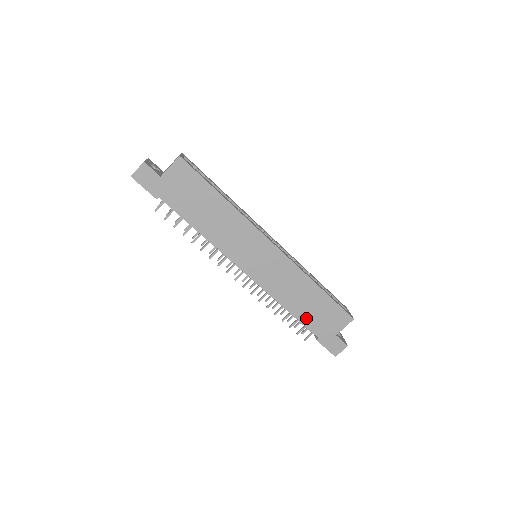
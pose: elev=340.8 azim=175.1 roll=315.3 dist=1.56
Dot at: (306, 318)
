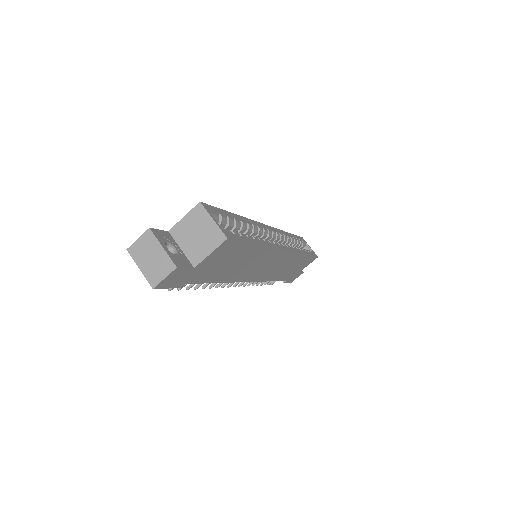
Dot at: (284, 277)
